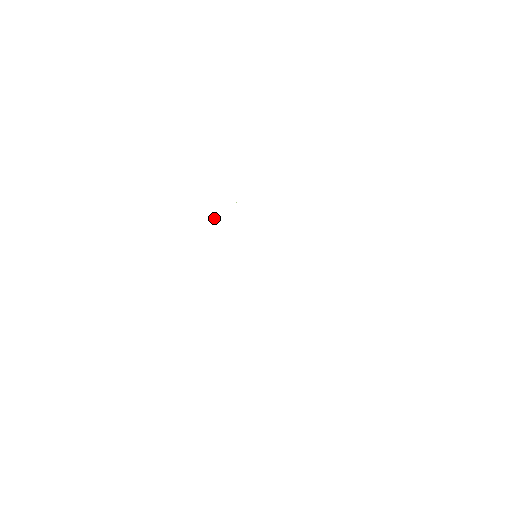
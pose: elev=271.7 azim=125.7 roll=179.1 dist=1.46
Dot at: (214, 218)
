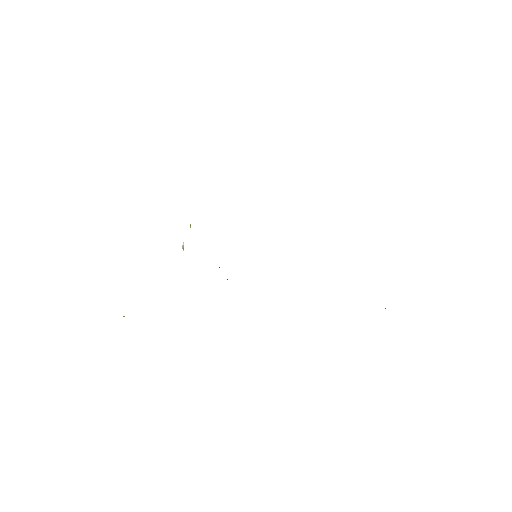
Dot at: (182, 247)
